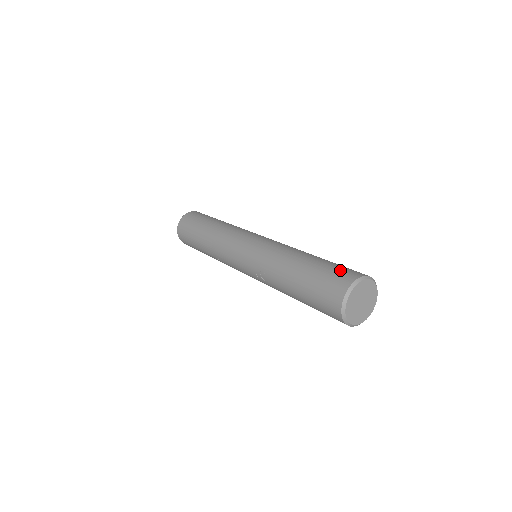
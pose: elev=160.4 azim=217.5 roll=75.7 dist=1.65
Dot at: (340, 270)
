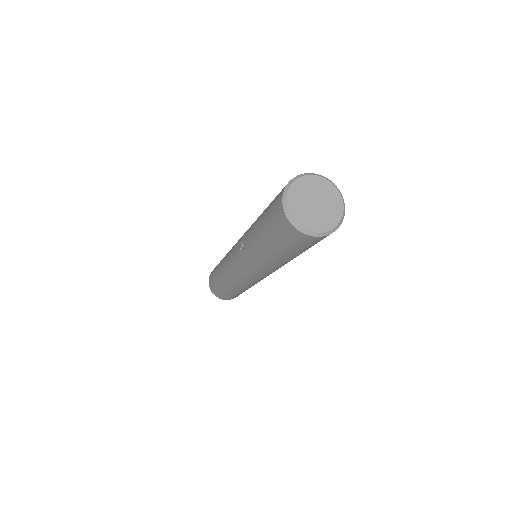
Dot at: occluded
